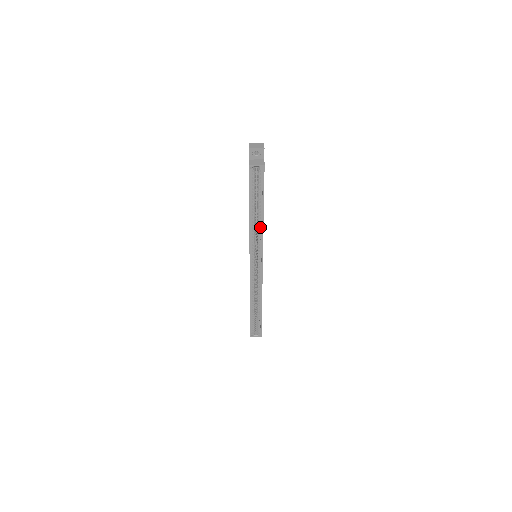
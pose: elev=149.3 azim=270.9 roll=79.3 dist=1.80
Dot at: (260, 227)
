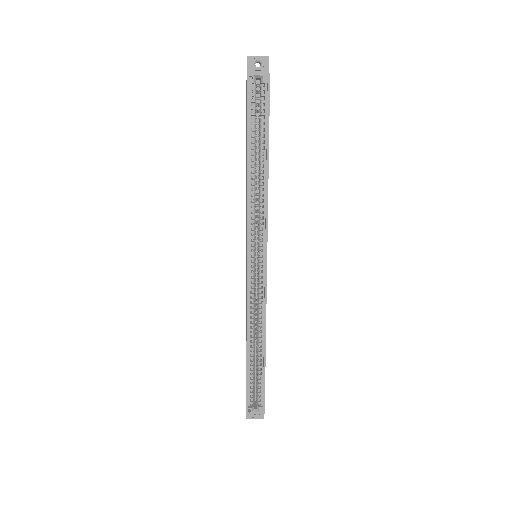
Dot at: (263, 190)
